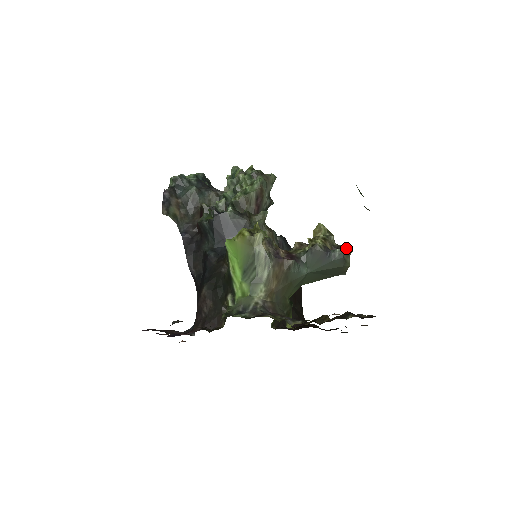
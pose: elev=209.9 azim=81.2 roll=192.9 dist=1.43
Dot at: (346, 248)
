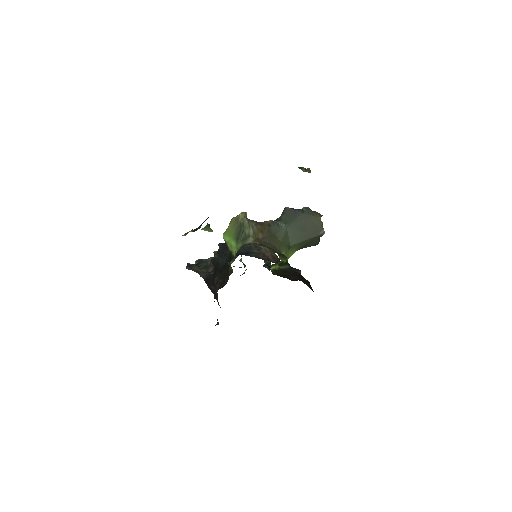
Dot at: occluded
